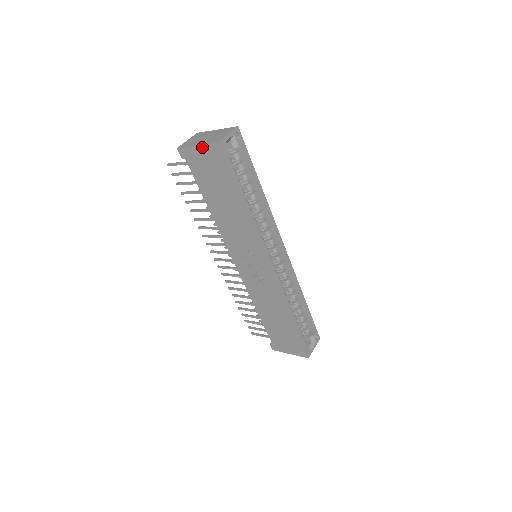
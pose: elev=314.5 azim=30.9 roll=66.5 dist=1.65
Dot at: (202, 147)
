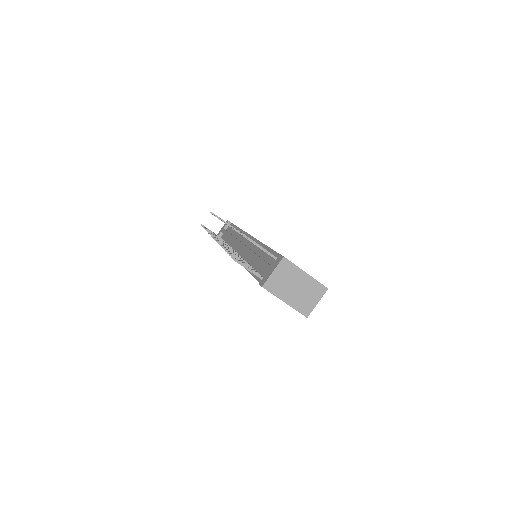
Dot at: (289, 305)
